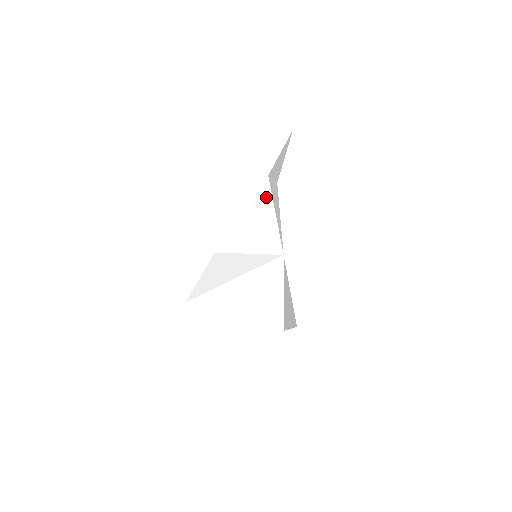
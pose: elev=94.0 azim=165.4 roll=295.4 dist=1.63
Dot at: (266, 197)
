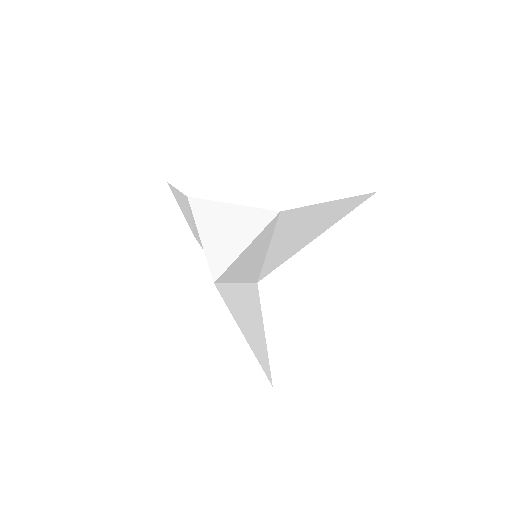
Dot at: (206, 206)
